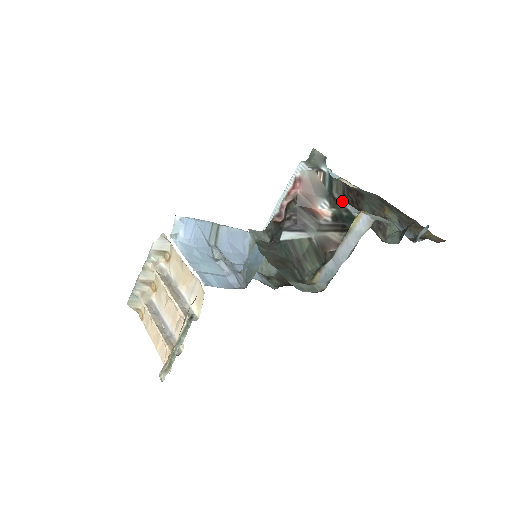
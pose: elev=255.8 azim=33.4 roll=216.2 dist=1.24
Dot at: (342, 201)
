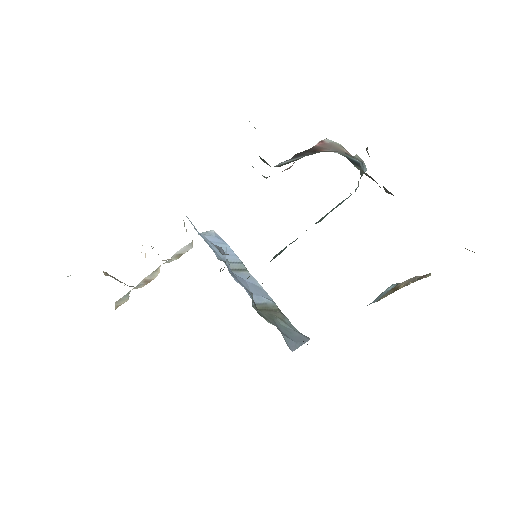
Dot at: occluded
